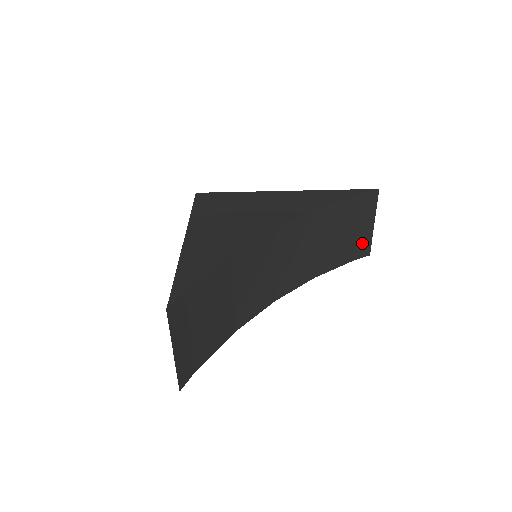
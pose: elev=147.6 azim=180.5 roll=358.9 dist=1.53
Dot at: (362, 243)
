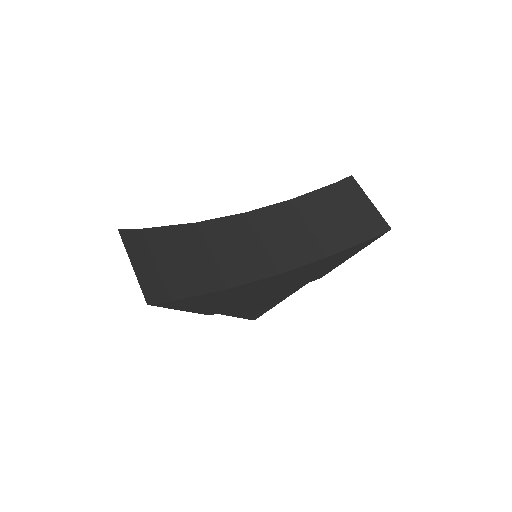
Dot at: (371, 221)
